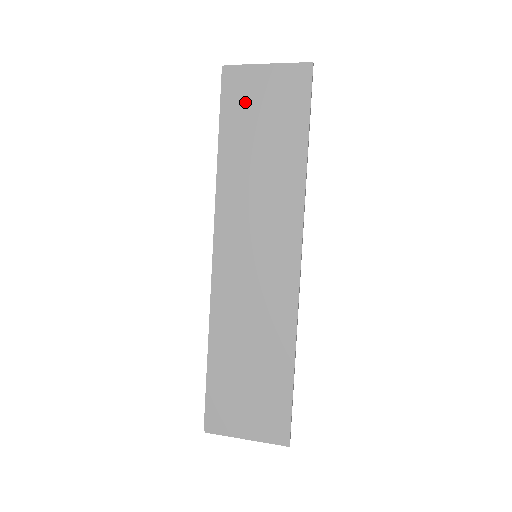
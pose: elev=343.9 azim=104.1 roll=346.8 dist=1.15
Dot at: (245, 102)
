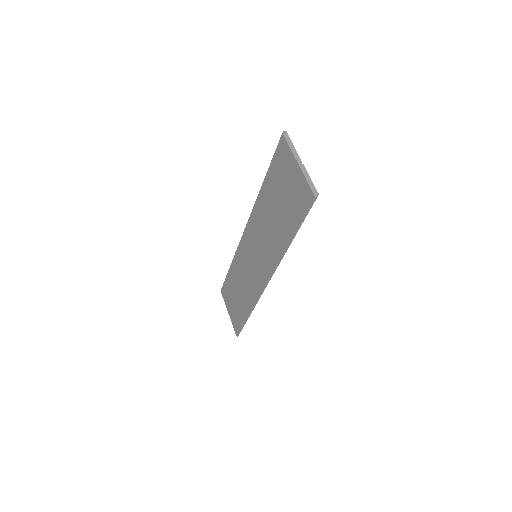
Dot at: (281, 172)
